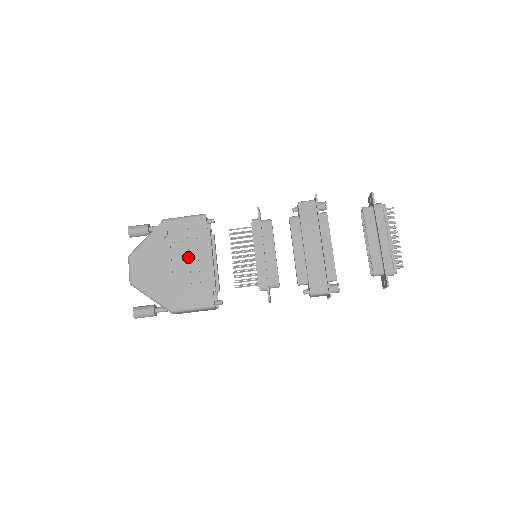
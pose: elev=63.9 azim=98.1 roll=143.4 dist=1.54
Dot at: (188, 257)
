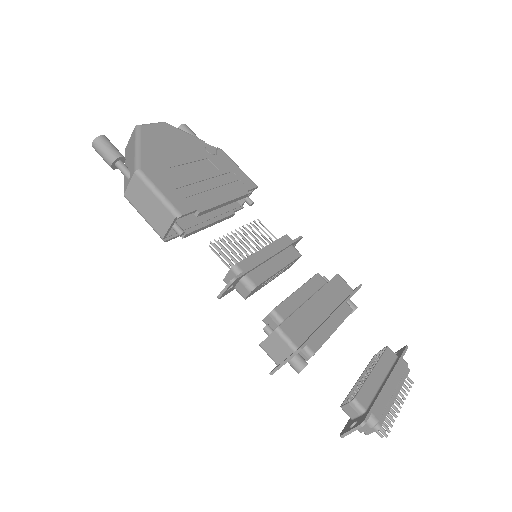
Dot at: (209, 177)
